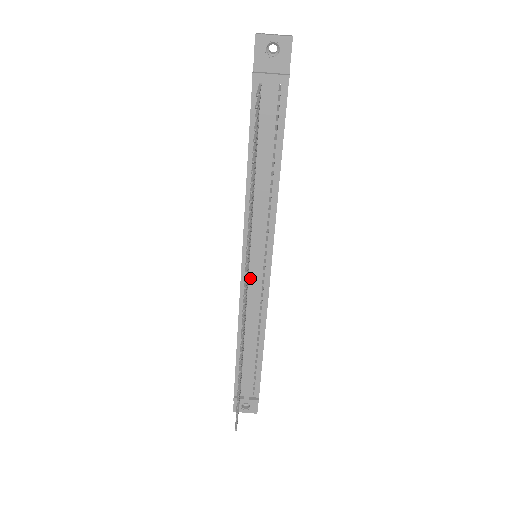
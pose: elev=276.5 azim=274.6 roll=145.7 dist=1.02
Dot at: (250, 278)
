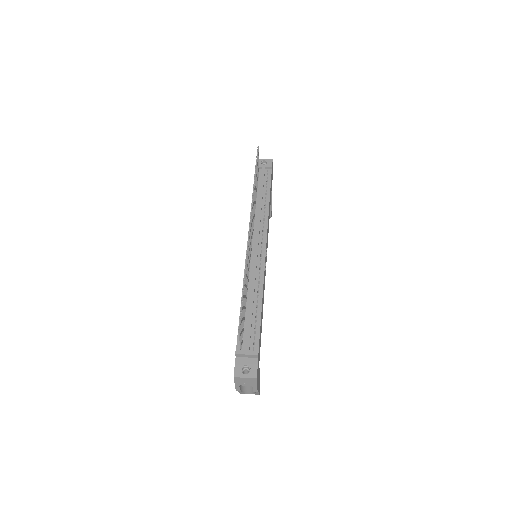
Dot at: (252, 254)
